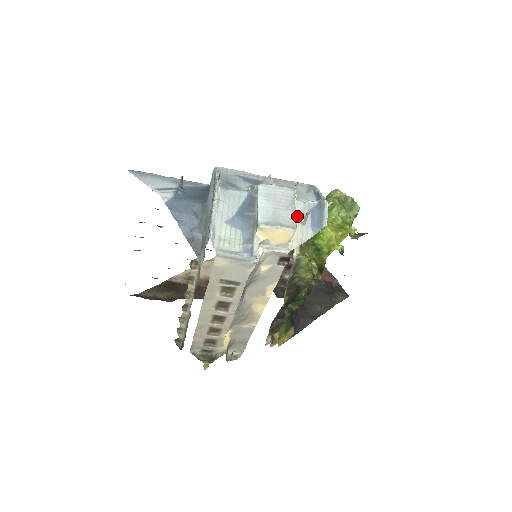
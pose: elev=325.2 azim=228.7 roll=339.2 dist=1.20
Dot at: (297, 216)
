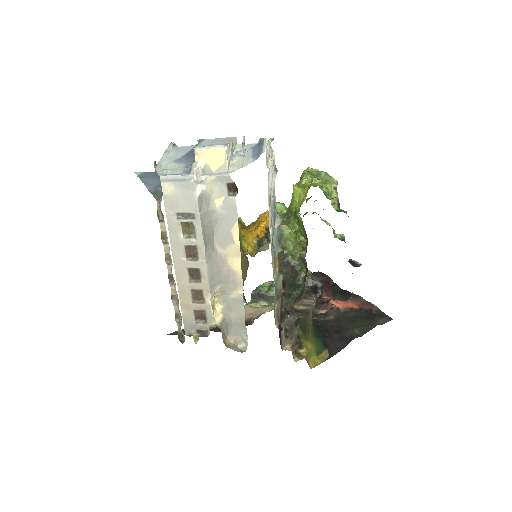
Dot at: (239, 153)
